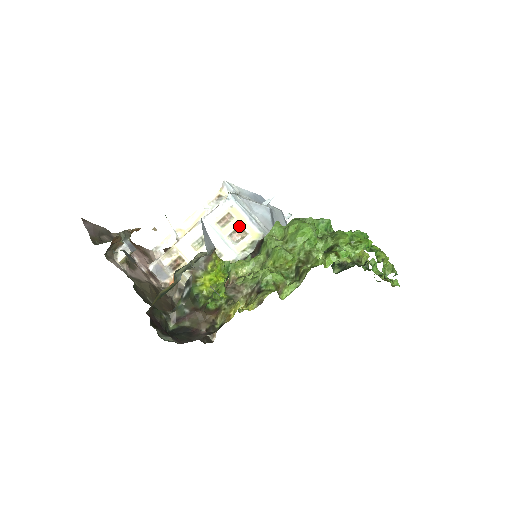
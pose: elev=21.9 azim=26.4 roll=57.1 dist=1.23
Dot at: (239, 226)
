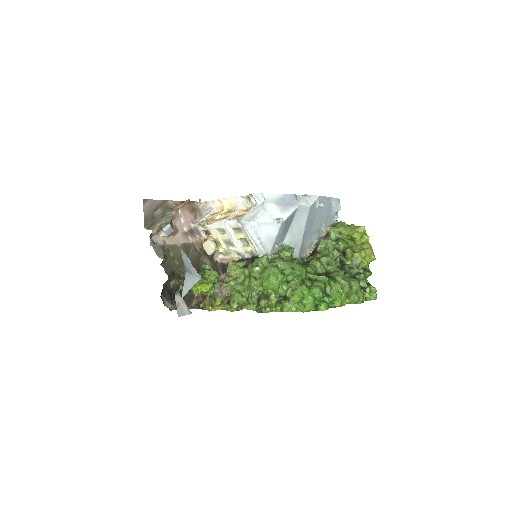
Dot at: (246, 238)
